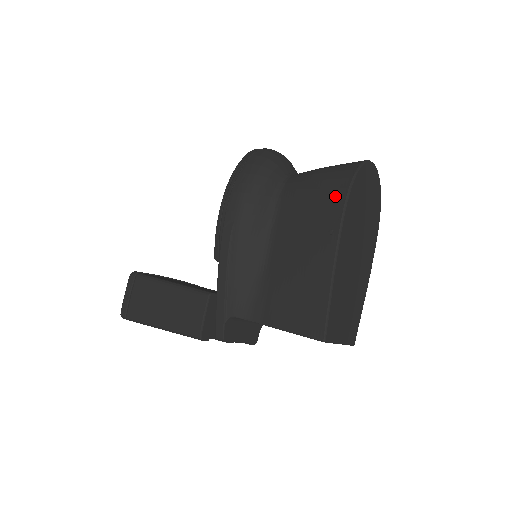
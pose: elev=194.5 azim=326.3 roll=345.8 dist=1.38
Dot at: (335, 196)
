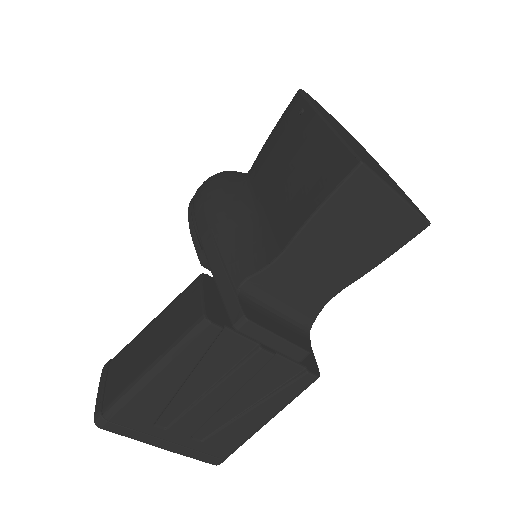
Dot at: (290, 105)
